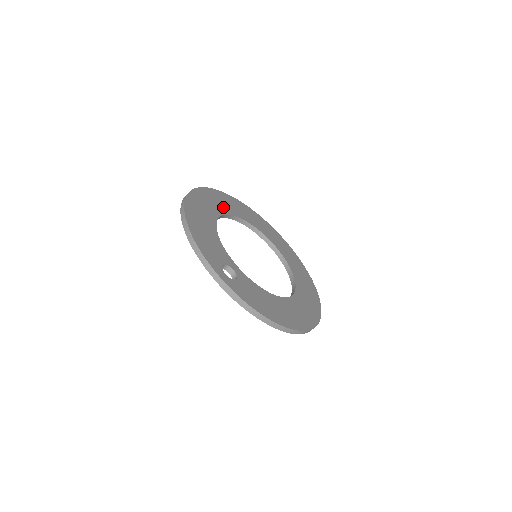
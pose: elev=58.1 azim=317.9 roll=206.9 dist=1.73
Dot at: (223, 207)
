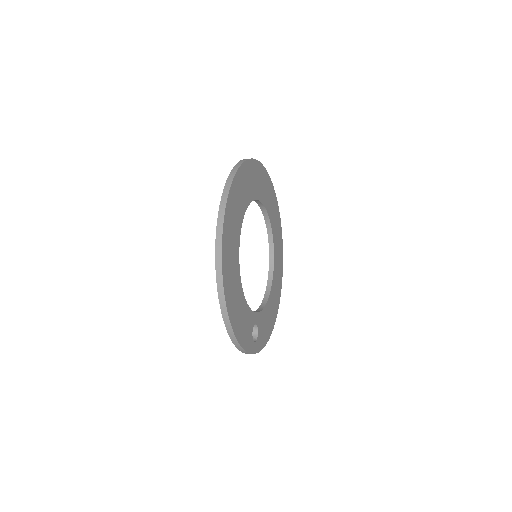
Dot at: (237, 226)
